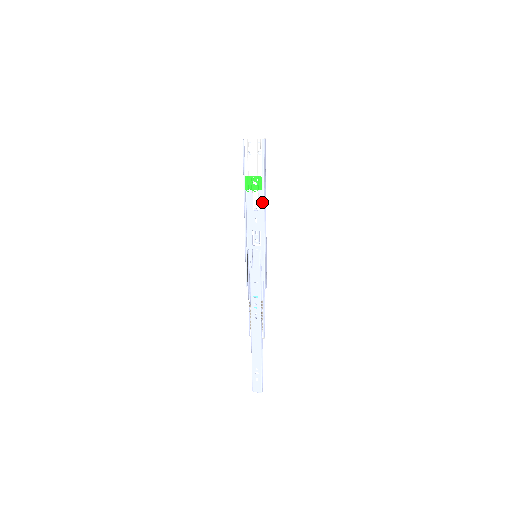
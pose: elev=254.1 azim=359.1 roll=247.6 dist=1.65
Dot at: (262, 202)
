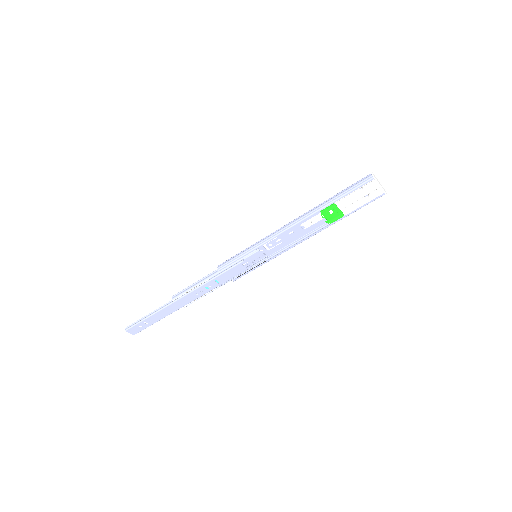
Dot at: (315, 226)
